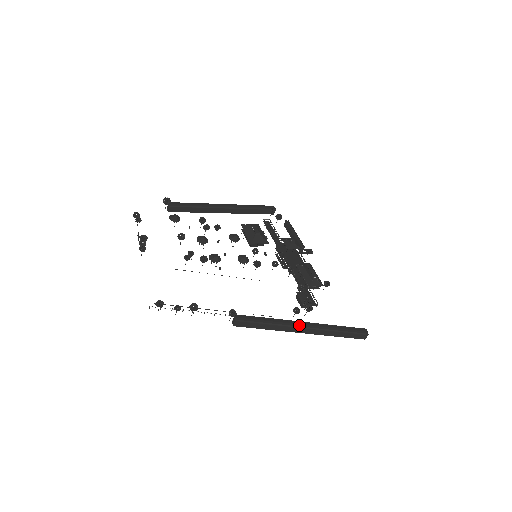
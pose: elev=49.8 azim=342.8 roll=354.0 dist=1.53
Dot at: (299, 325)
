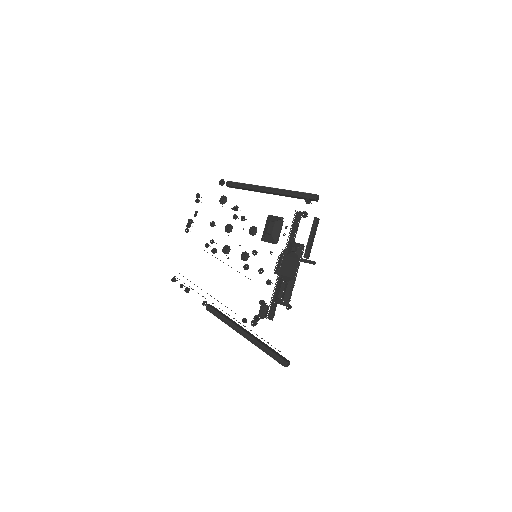
Dot at: (240, 332)
